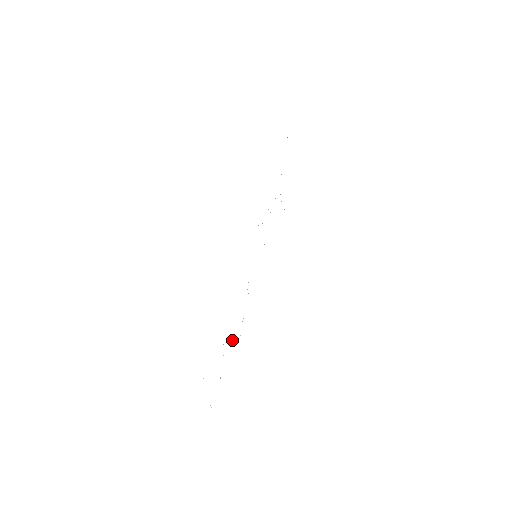
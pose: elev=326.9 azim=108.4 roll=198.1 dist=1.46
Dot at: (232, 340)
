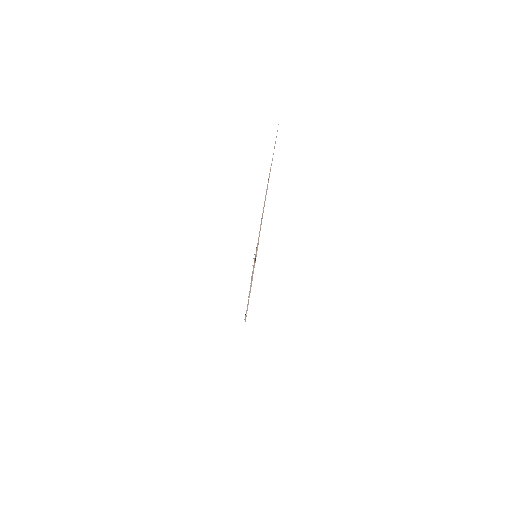
Dot at: occluded
